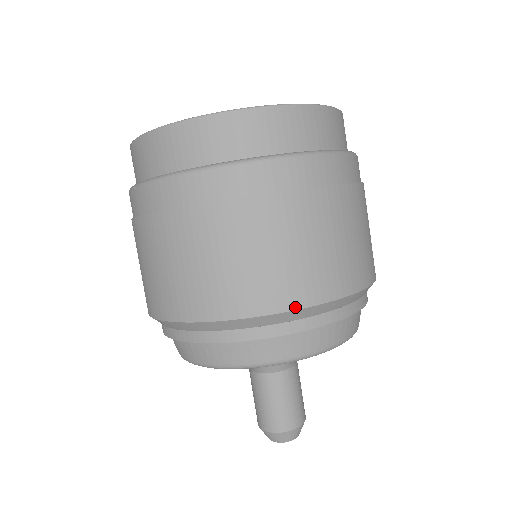
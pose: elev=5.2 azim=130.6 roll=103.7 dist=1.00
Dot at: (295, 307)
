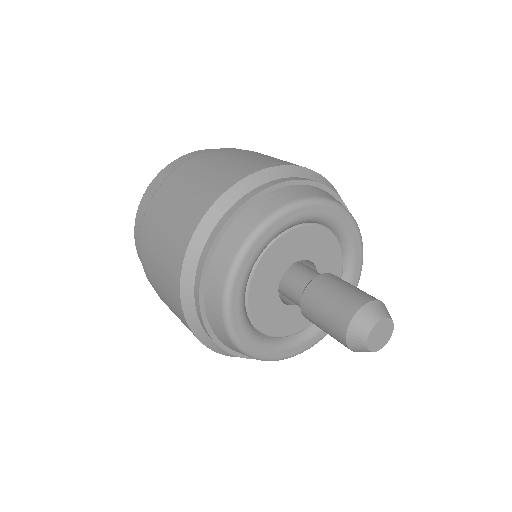
Dot at: (209, 207)
